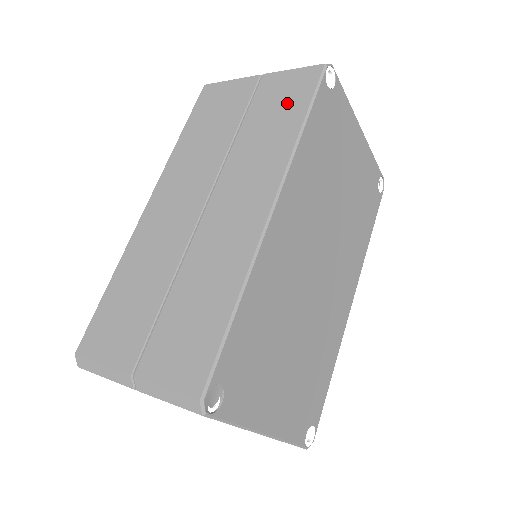
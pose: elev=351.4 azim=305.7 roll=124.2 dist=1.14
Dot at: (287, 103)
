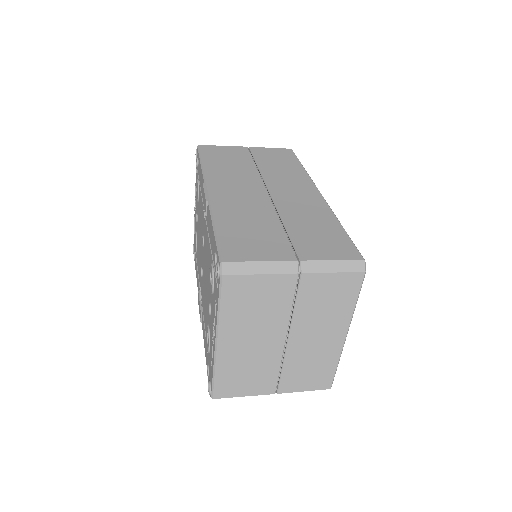
Dot at: (283, 158)
